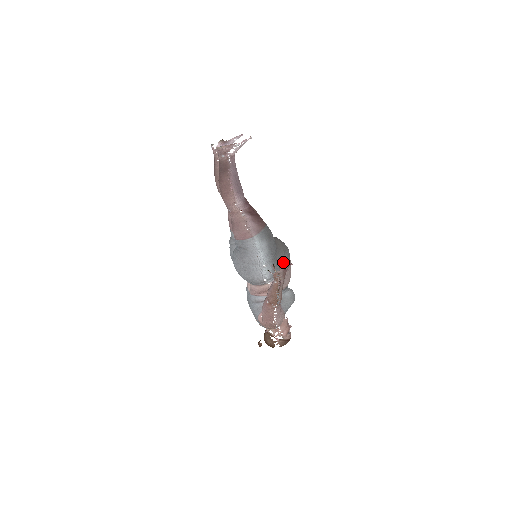
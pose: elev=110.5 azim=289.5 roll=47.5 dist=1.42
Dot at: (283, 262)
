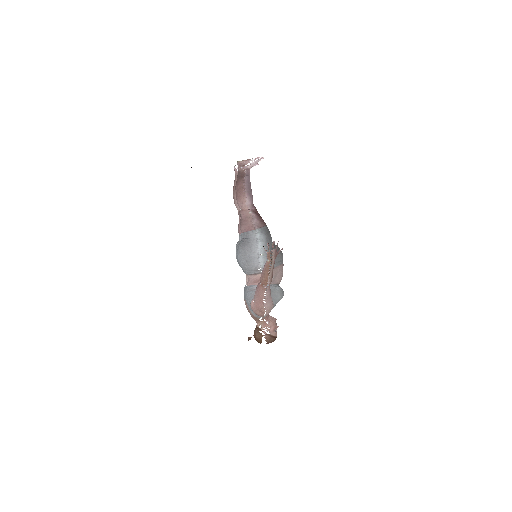
Dot at: (277, 259)
